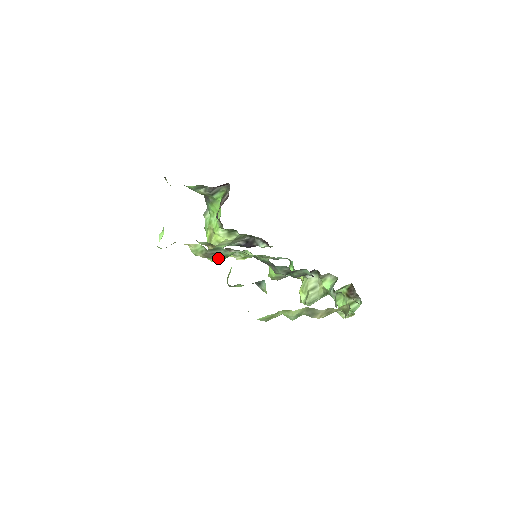
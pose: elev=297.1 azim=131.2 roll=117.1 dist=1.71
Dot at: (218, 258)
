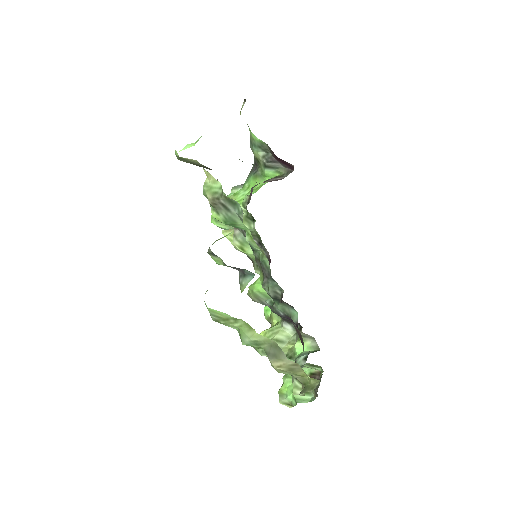
Dot at: (223, 217)
